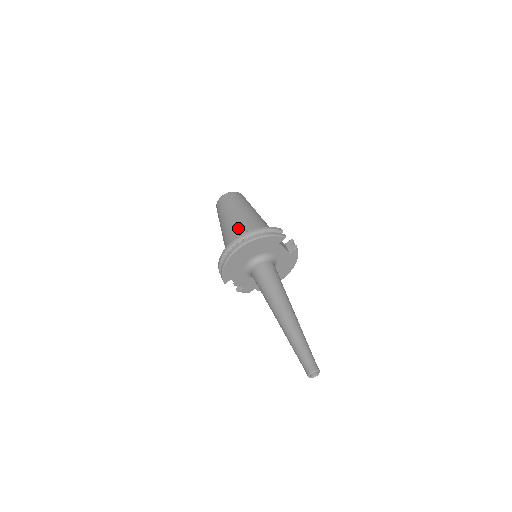
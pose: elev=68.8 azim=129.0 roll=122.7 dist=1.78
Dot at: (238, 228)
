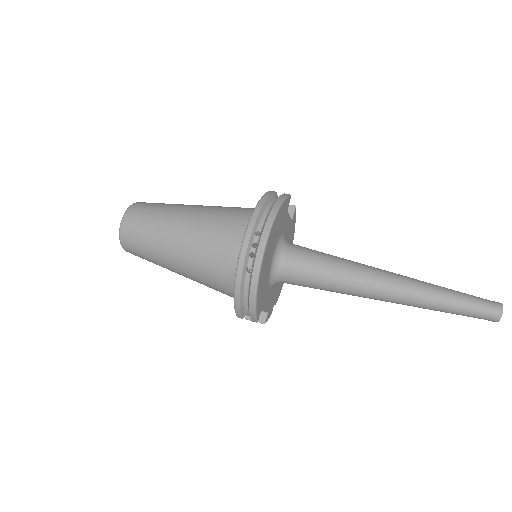
Dot at: (213, 232)
